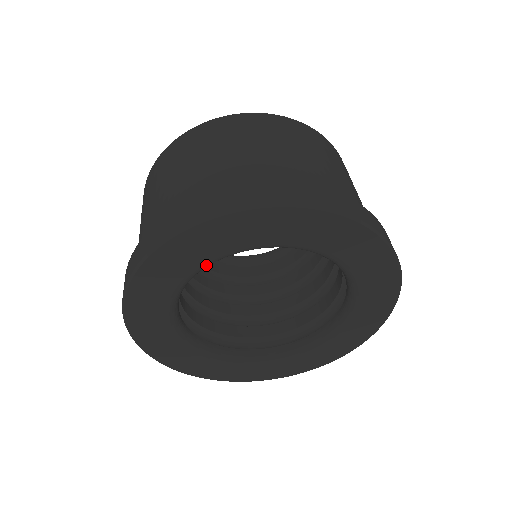
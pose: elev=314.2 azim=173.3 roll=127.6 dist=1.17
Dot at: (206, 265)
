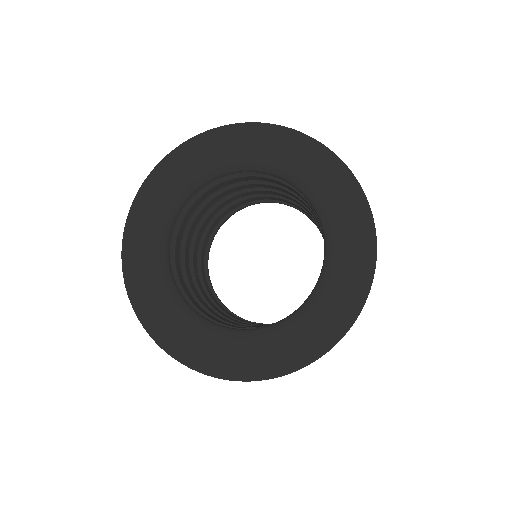
Dot at: (170, 210)
